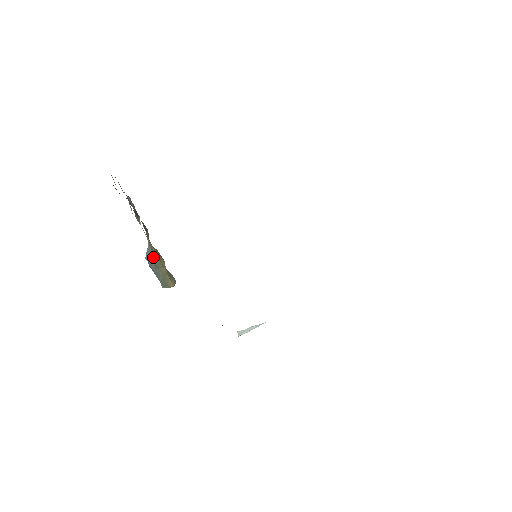
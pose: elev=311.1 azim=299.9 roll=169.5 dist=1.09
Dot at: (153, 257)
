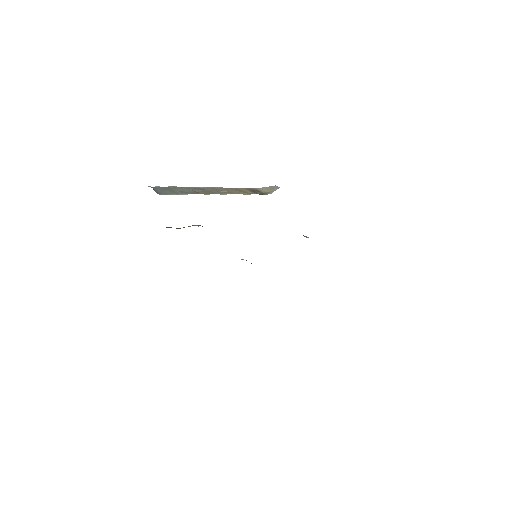
Dot at: occluded
